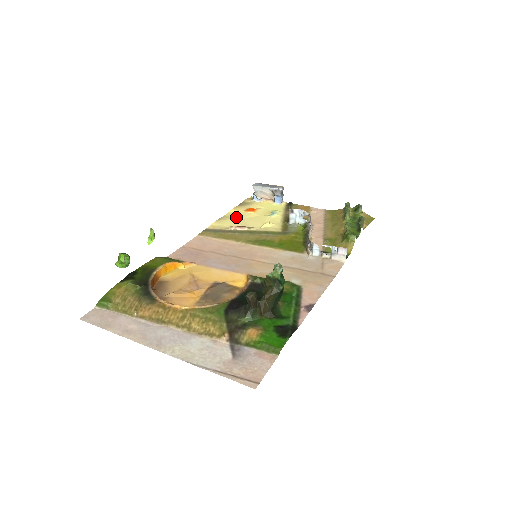
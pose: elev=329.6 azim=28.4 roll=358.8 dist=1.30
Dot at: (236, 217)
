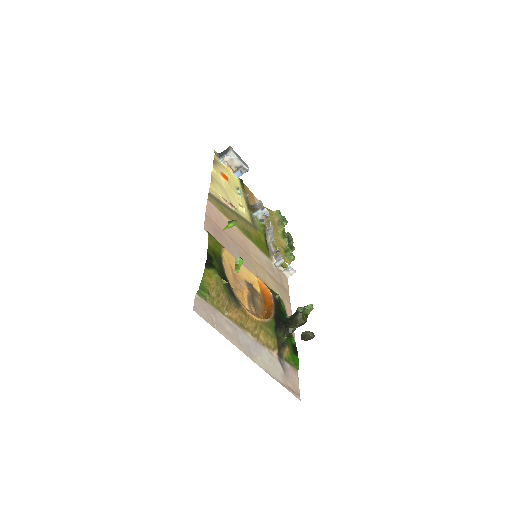
Dot at: (220, 183)
